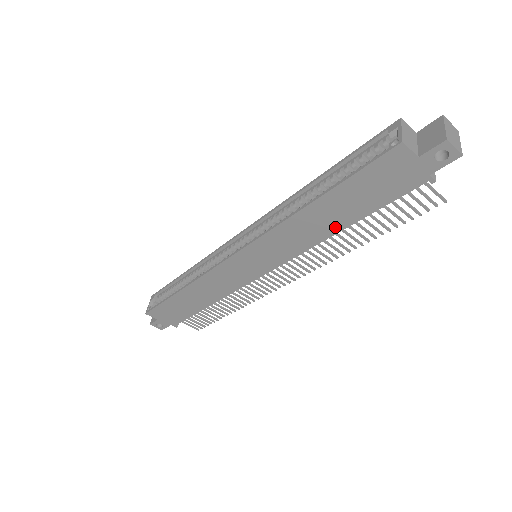
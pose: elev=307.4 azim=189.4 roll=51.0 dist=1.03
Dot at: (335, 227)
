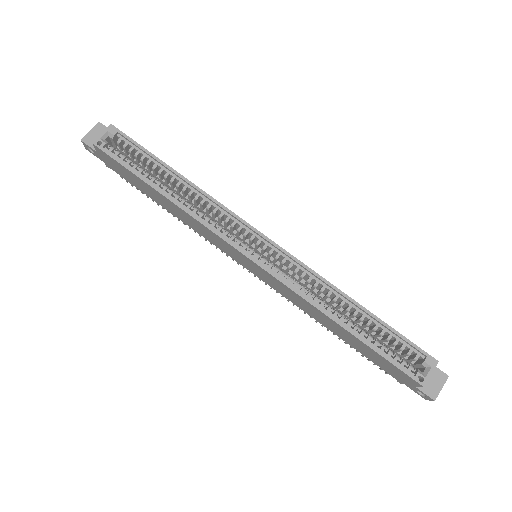
Dot at: (329, 328)
